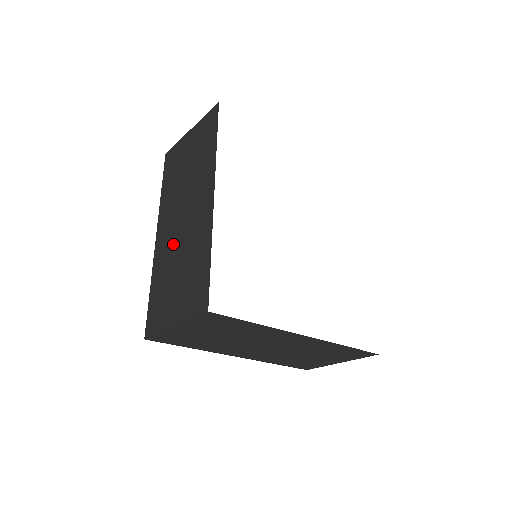
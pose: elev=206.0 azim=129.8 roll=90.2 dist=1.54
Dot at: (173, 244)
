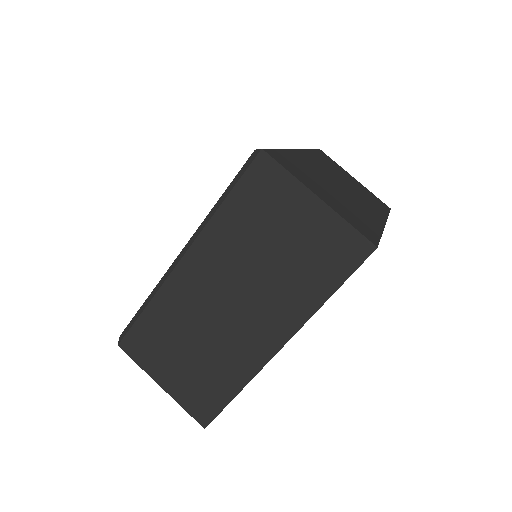
Dot at: (201, 312)
